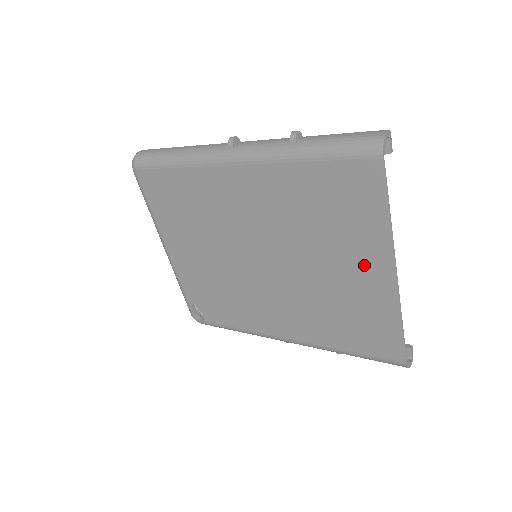
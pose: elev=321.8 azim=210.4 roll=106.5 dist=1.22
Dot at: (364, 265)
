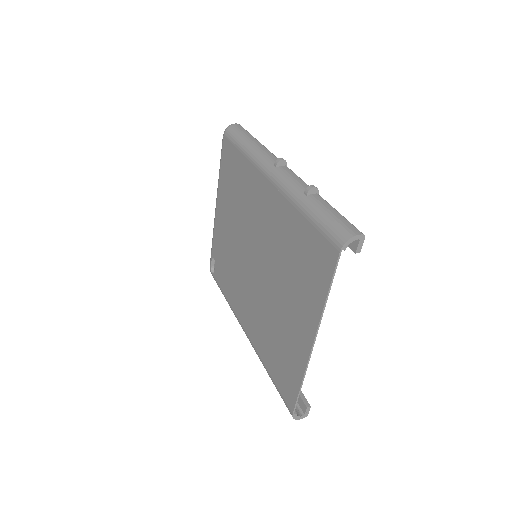
Dot at: (300, 320)
